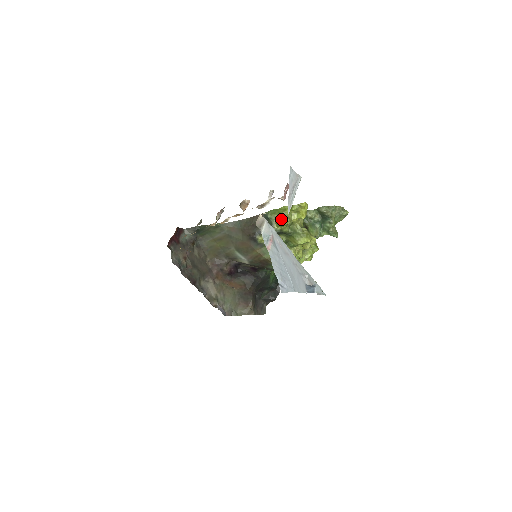
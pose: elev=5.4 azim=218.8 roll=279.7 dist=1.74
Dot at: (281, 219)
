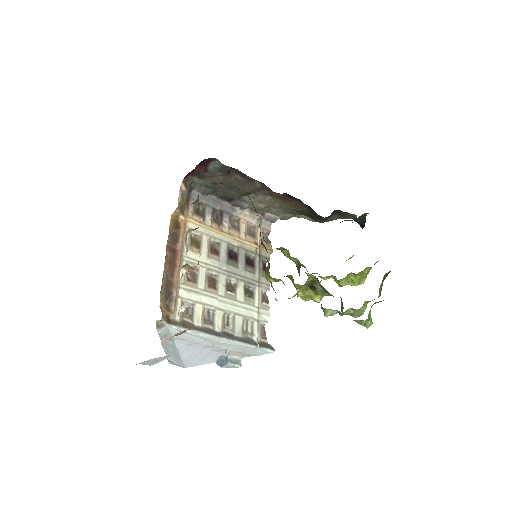
Dot at: (267, 273)
